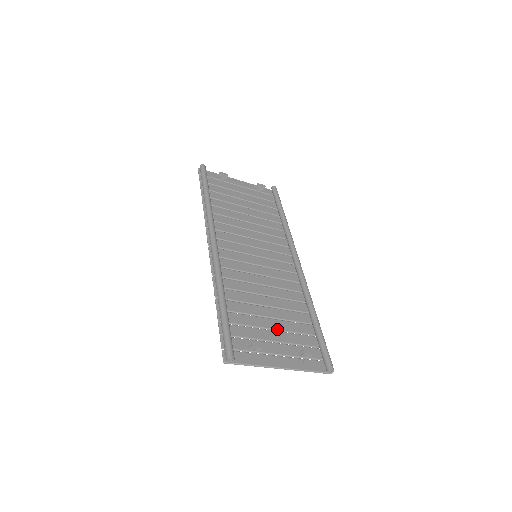
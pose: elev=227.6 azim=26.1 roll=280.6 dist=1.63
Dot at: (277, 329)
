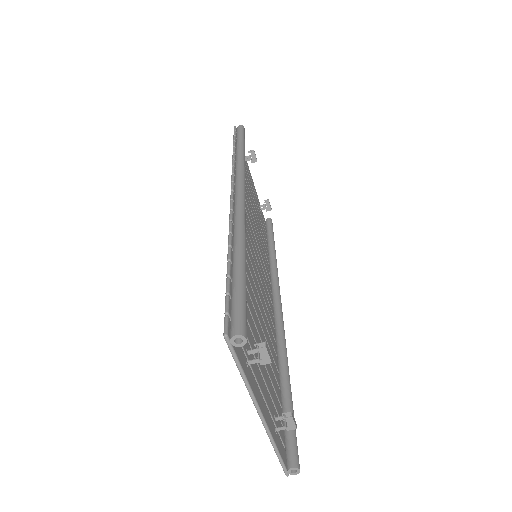
Dot at: occluded
